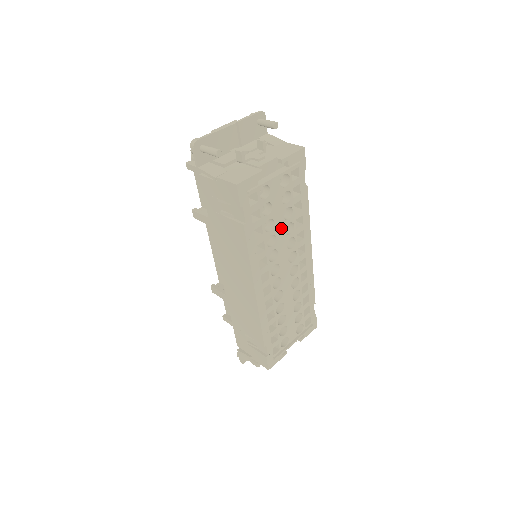
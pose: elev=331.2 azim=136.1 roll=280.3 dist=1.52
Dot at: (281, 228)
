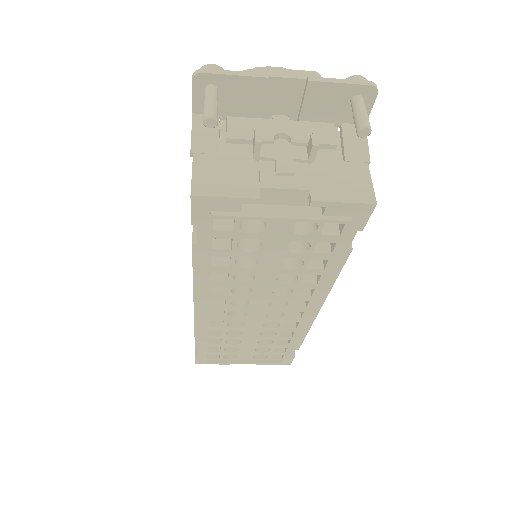
Dot at: (270, 272)
